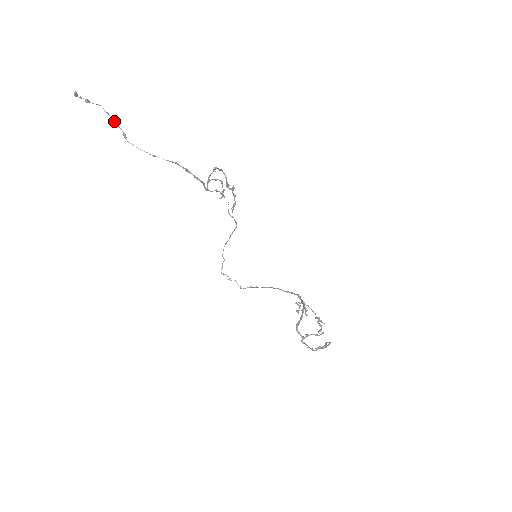
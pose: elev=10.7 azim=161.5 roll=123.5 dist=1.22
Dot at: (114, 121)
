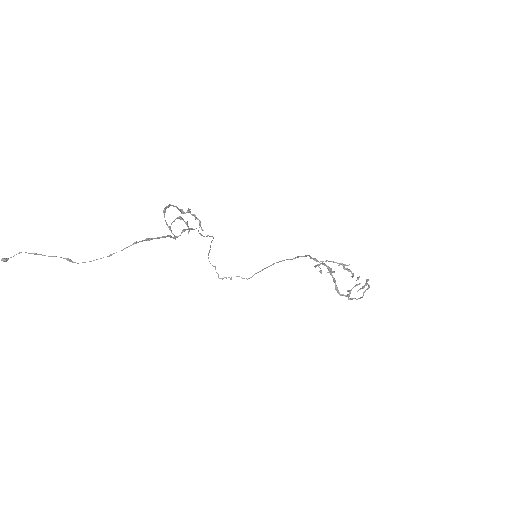
Dot at: (48, 256)
